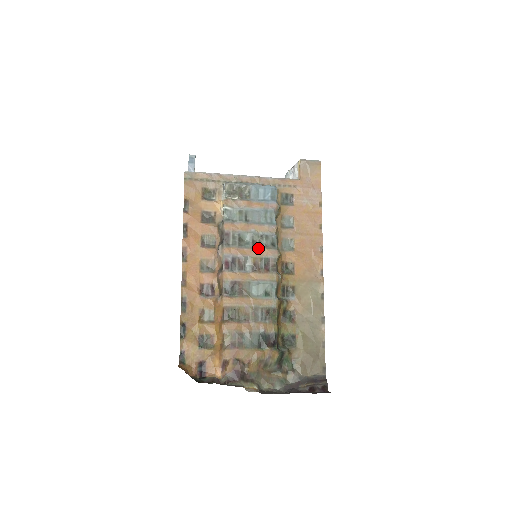
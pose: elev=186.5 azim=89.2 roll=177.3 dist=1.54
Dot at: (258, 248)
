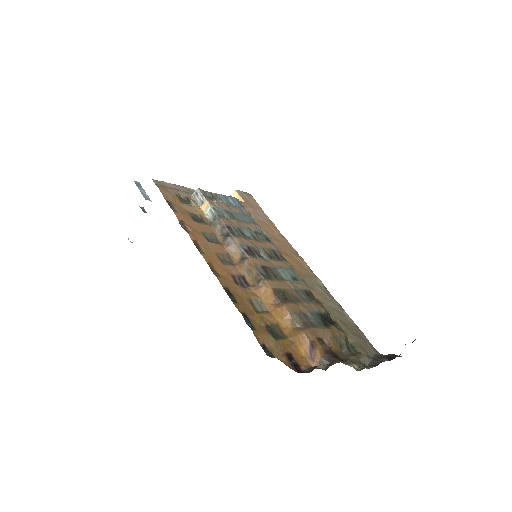
Dot at: (260, 241)
